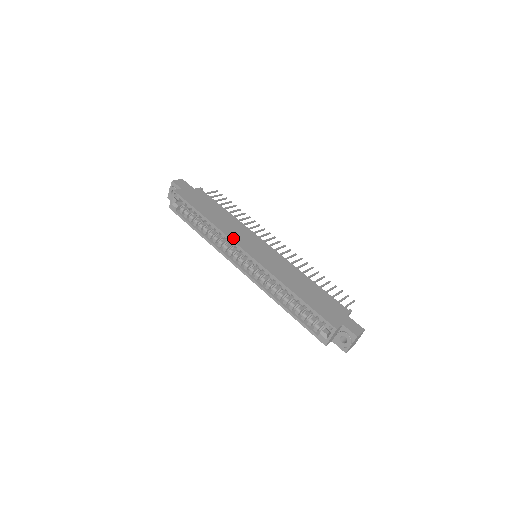
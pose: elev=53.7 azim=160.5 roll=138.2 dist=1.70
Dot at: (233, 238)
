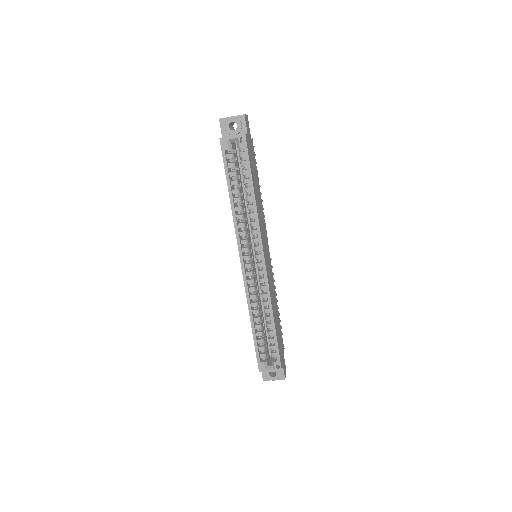
Dot at: (262, 236)
